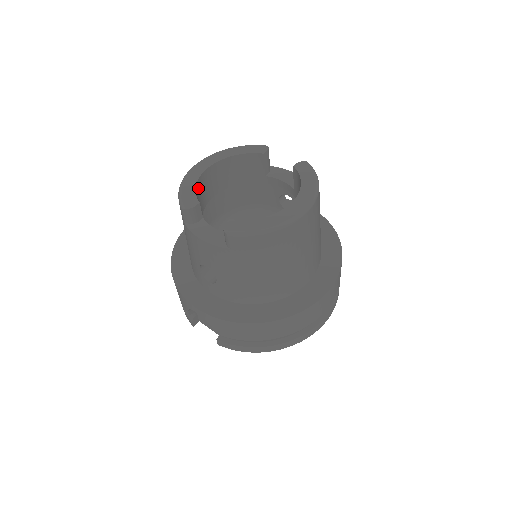
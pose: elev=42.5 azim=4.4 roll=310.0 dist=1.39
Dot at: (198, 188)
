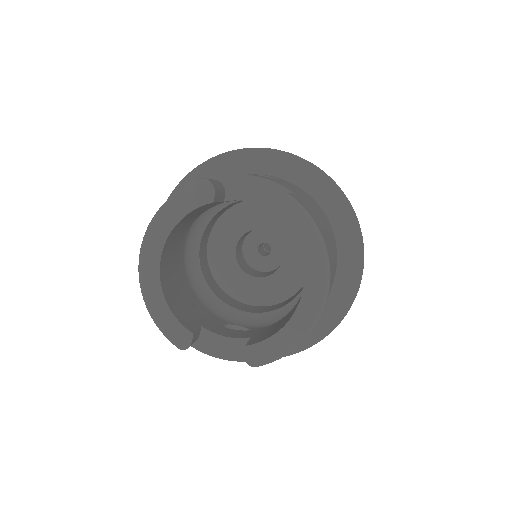
Dot at: (168, 296)
